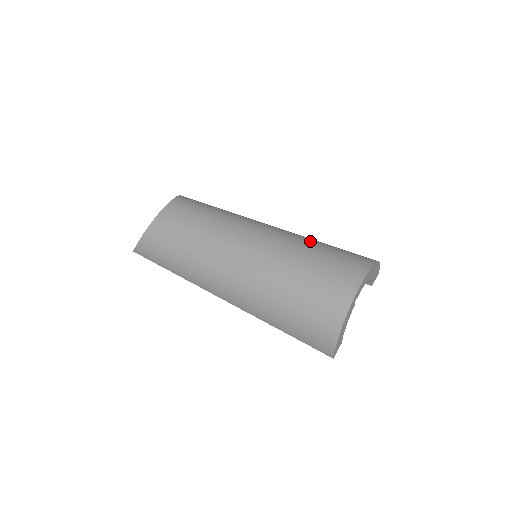
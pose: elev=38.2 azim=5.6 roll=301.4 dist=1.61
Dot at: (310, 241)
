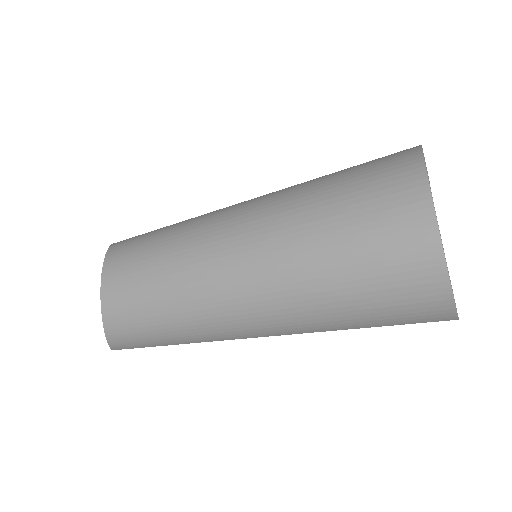
Dot at: (310, 188)
